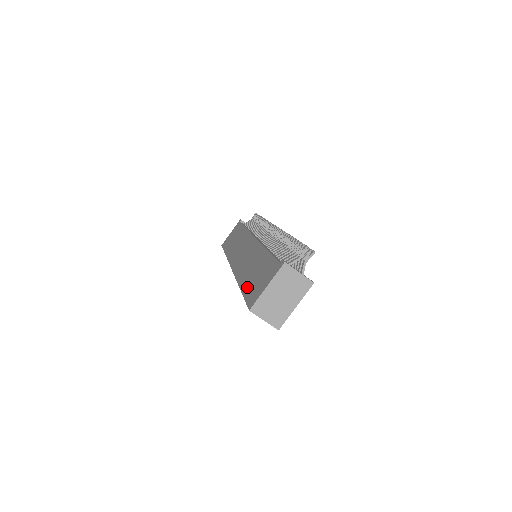
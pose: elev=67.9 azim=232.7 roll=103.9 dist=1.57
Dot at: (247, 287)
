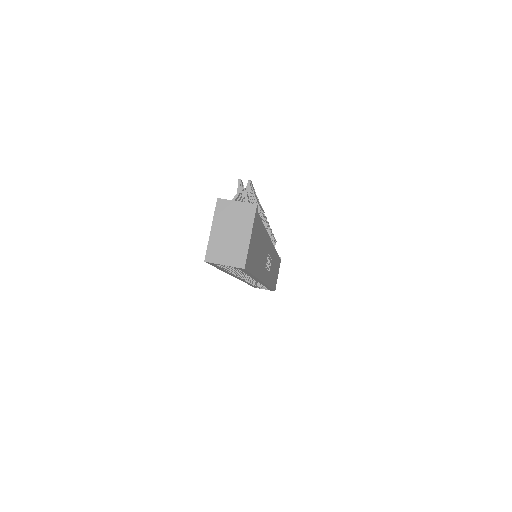
Dot at: occluded
